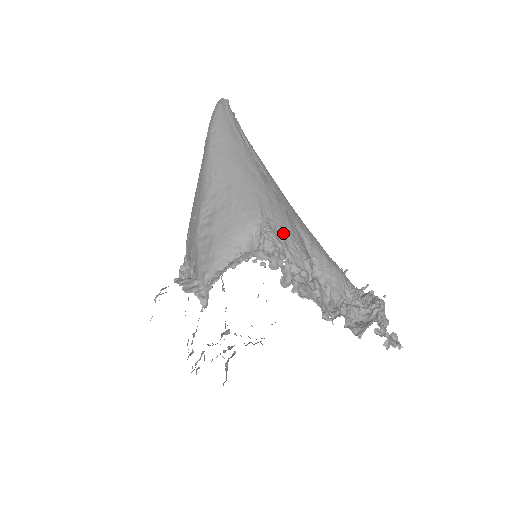
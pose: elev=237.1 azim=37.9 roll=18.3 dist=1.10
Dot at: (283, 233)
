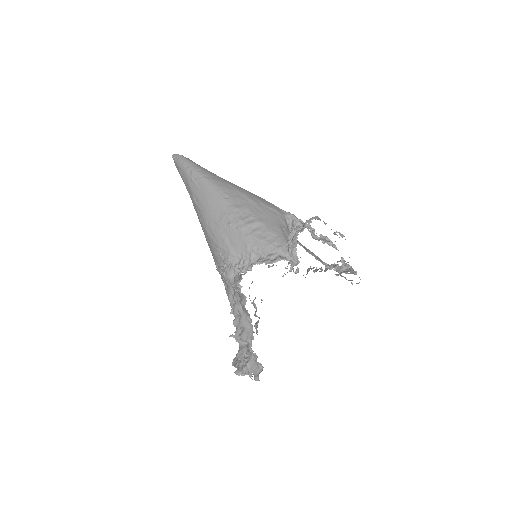
Dot at: occluded
